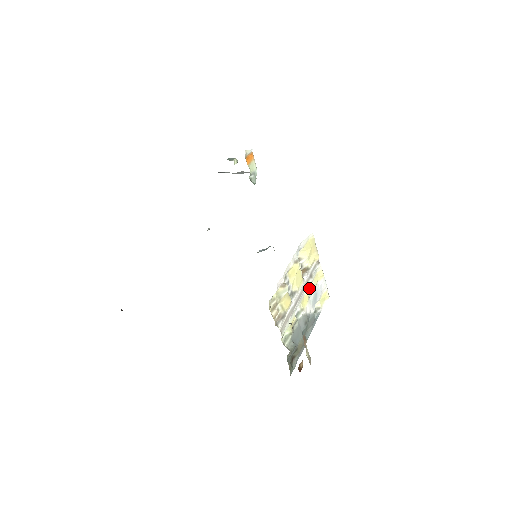
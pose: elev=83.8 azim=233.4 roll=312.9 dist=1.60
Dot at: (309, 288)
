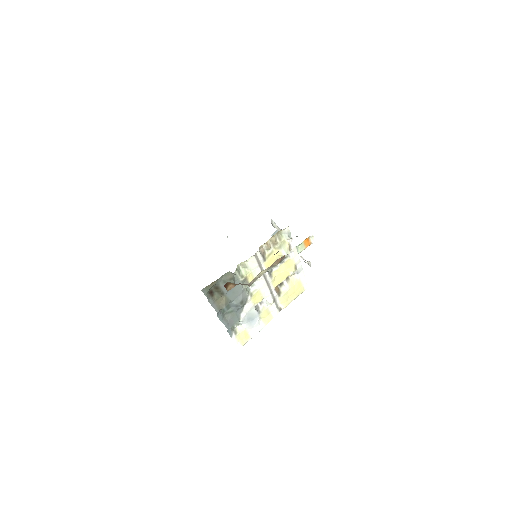
Dot at: (259, 306)
